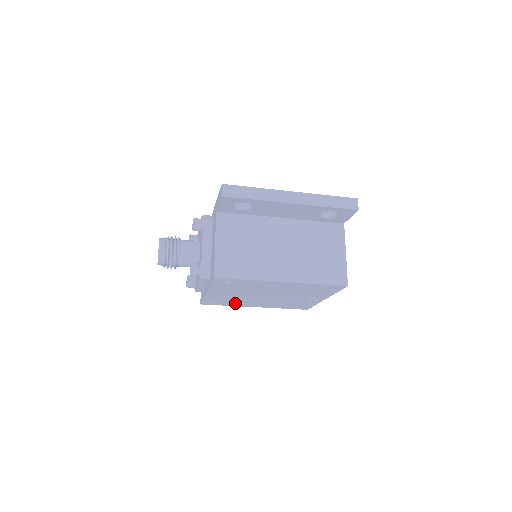
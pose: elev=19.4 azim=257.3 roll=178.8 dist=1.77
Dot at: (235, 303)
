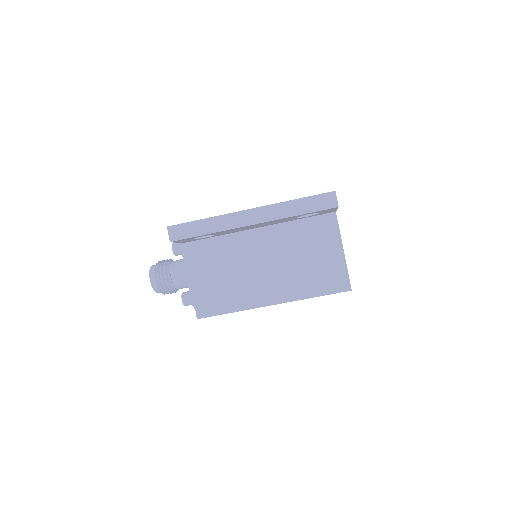
Dot at: occluded
